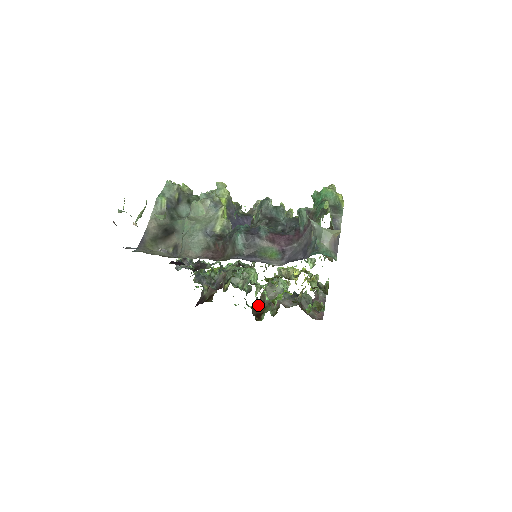
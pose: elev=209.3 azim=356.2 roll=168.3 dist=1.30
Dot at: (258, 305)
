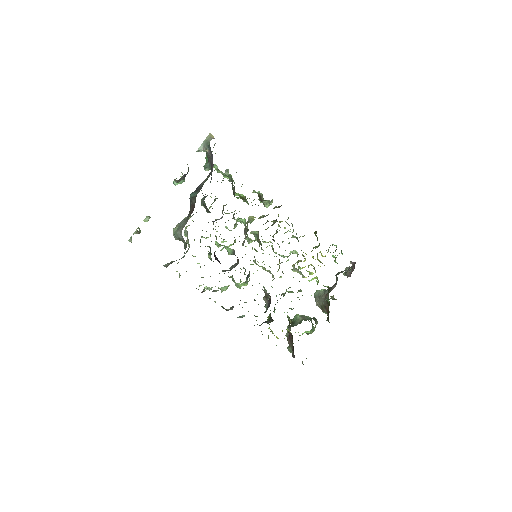
Dot at: (327, 314)
